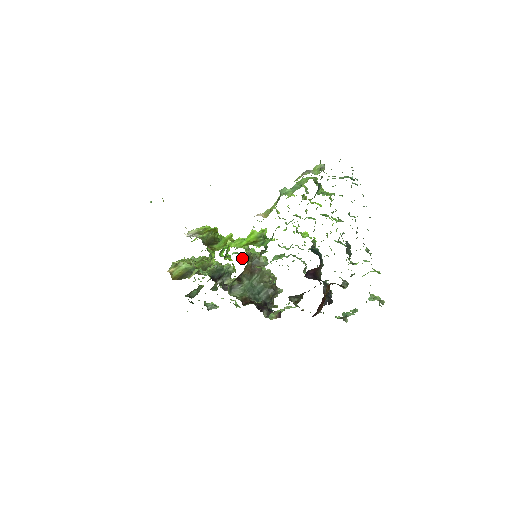
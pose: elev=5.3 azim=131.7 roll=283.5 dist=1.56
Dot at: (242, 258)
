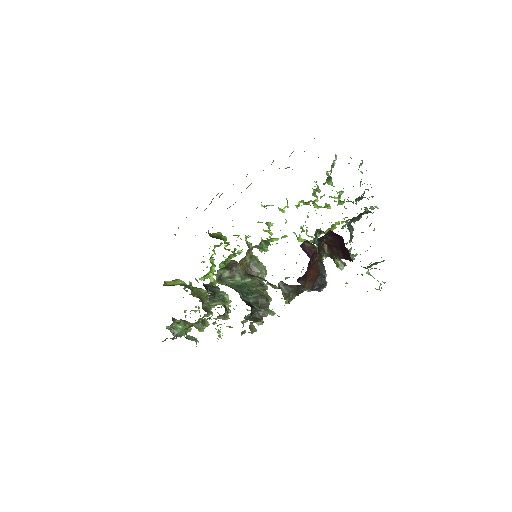
Dot at: occluded
